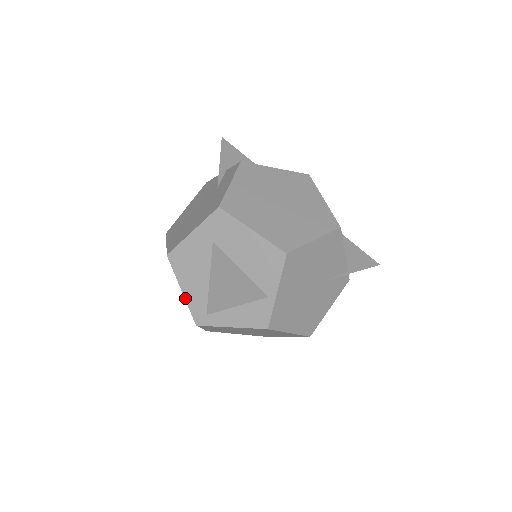
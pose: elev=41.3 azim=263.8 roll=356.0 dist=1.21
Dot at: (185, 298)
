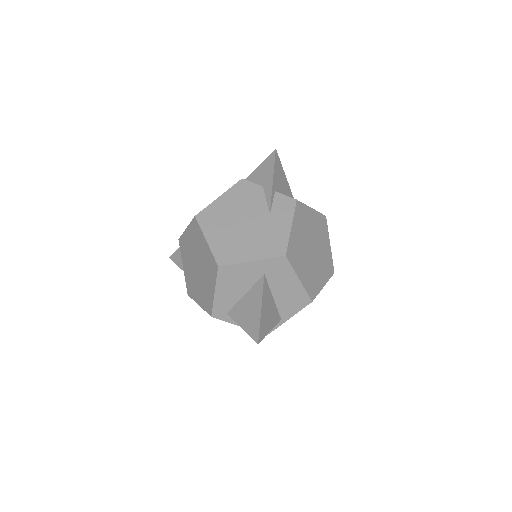
Dot at: (214, 298)
